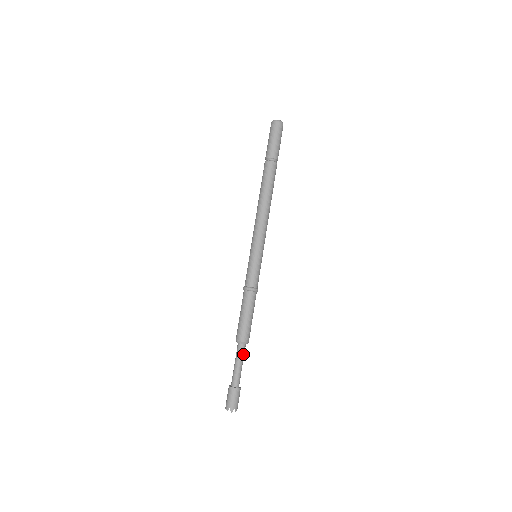
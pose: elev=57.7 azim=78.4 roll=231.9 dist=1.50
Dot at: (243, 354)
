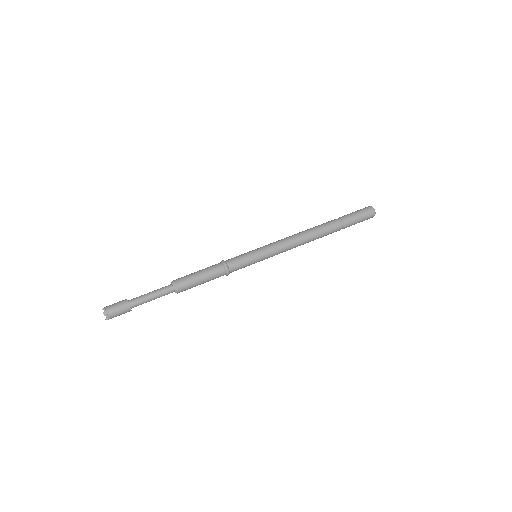
Dot at: (164, 293)
